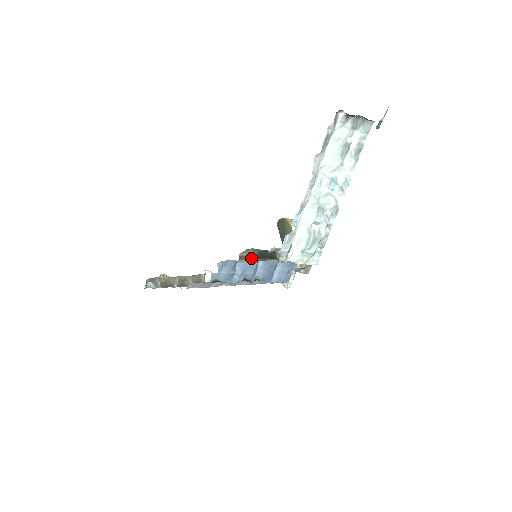
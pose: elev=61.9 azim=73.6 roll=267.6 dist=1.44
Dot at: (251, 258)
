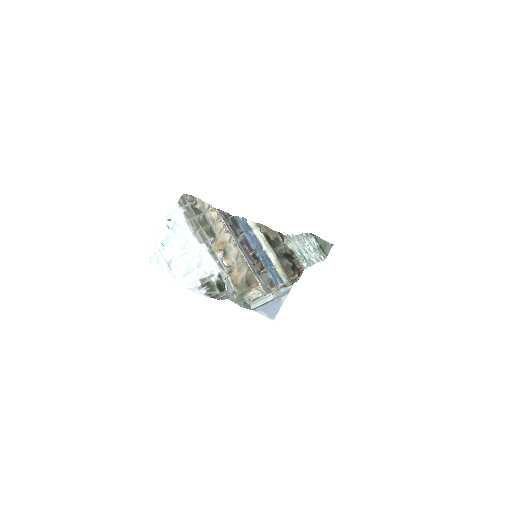
Dot at: (262, 233)
